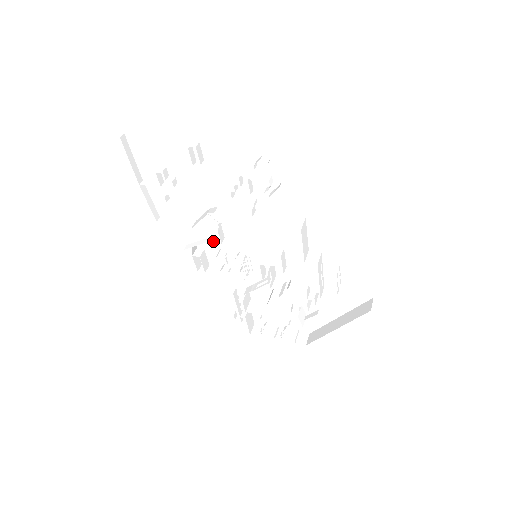
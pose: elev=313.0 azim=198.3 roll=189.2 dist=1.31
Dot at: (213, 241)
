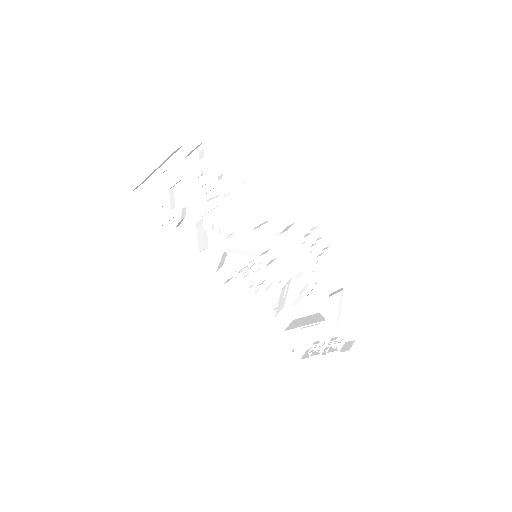
Dot at: (234, 264)
